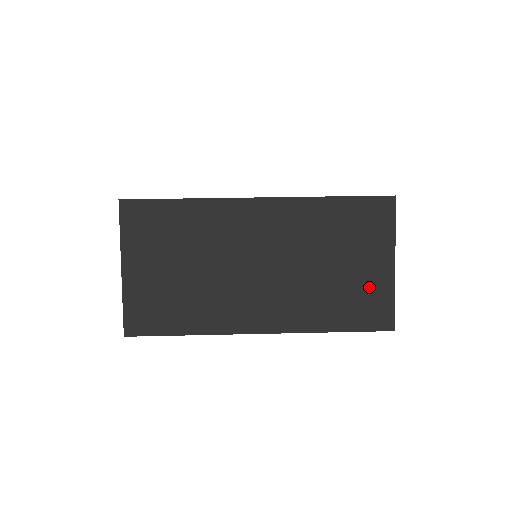
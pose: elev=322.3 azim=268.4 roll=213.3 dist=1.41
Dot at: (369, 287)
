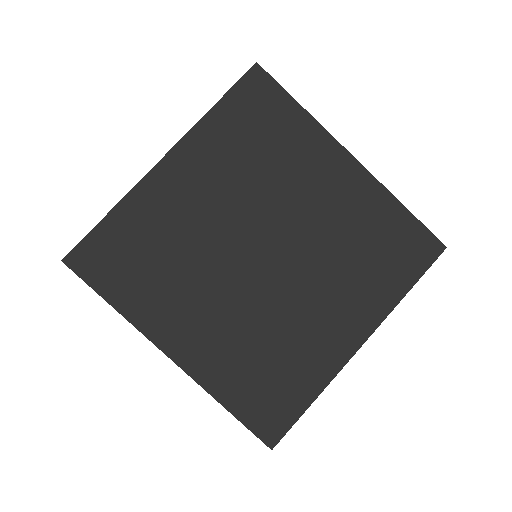
Dot at: occluded
